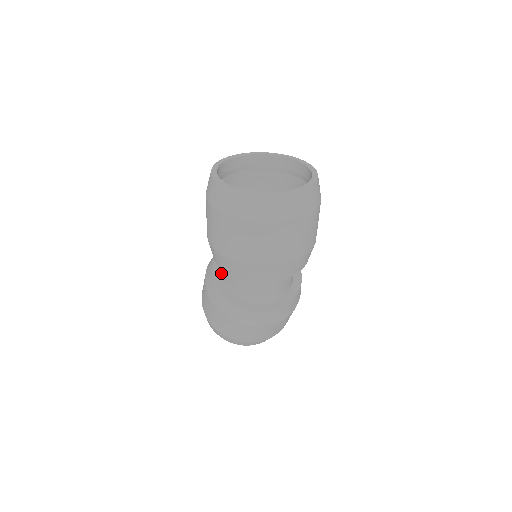
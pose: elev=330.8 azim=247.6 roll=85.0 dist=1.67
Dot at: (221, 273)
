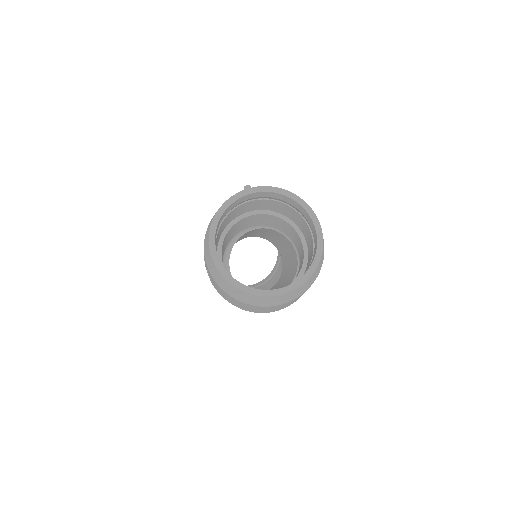
Dot at: occluded
